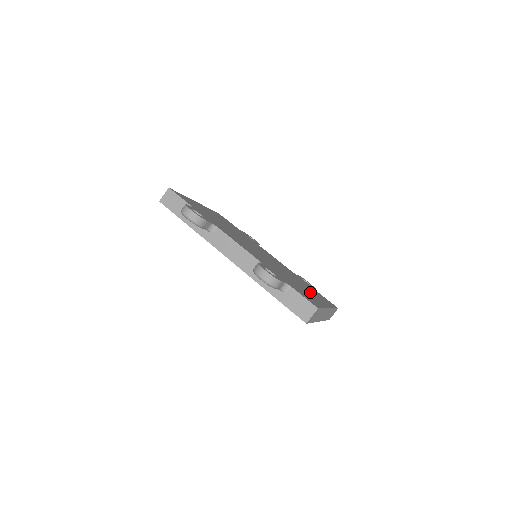
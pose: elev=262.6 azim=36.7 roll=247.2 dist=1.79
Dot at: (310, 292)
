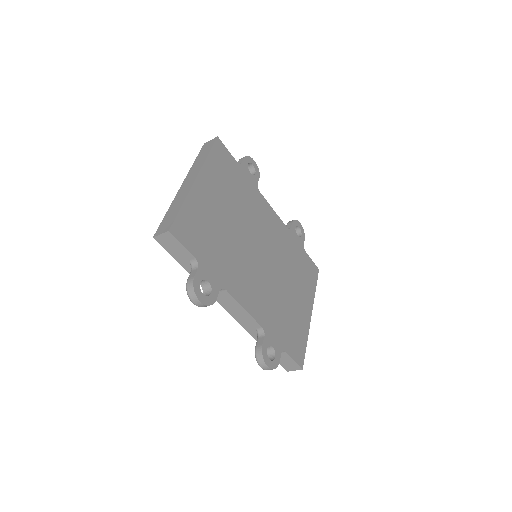
Dot at: (299, 296)
